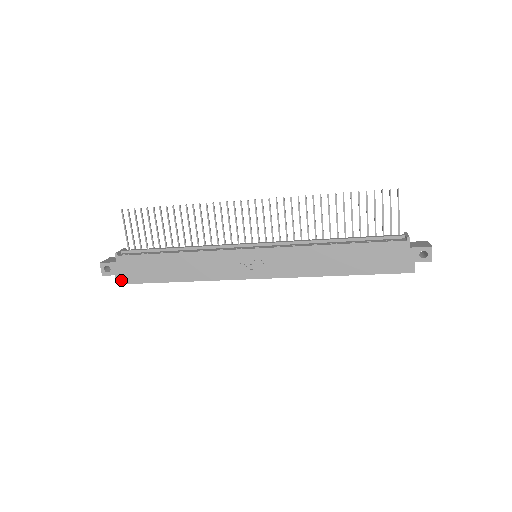
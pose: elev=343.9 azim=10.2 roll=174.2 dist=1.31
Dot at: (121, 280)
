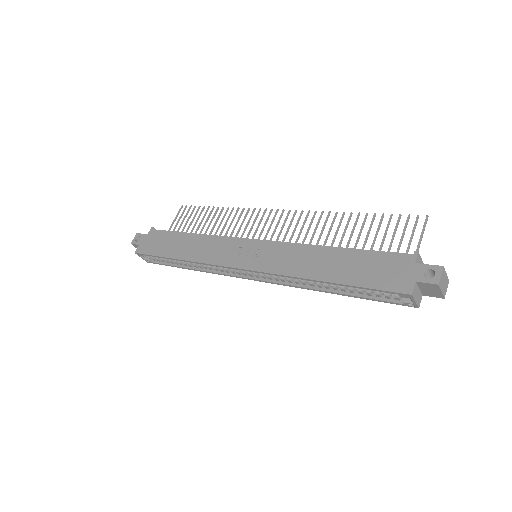
Dot at: (140, 250)
